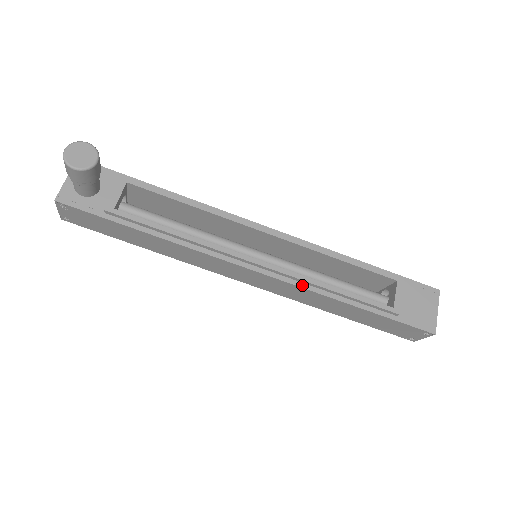
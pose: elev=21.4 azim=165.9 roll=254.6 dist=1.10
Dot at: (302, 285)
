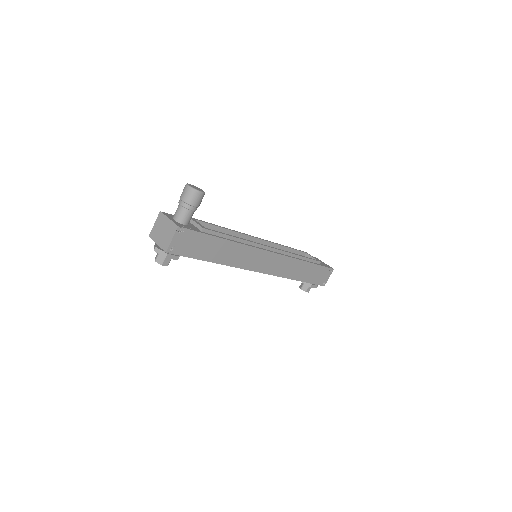
Dot at: (288, 256)
